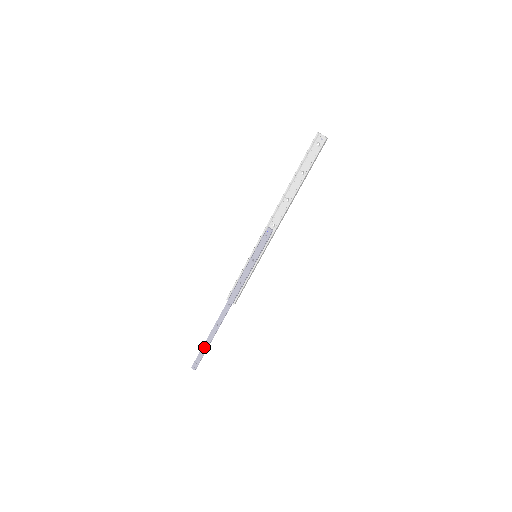
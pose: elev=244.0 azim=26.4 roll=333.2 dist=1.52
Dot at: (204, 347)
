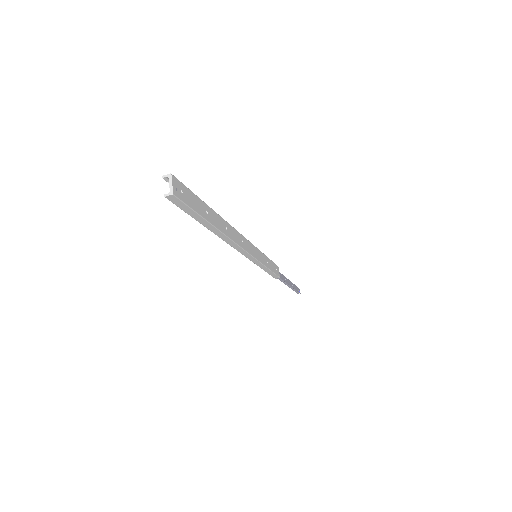
Dot at: occluded
